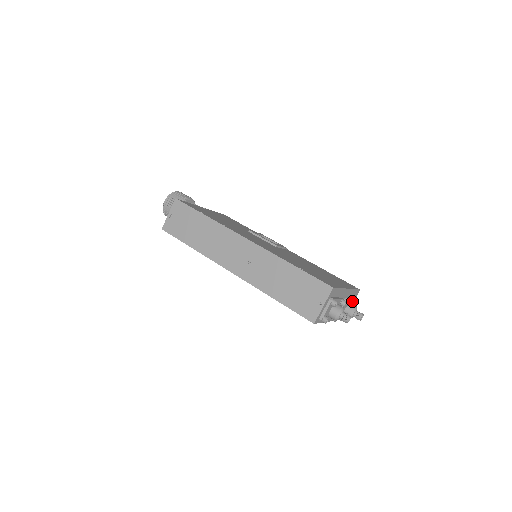
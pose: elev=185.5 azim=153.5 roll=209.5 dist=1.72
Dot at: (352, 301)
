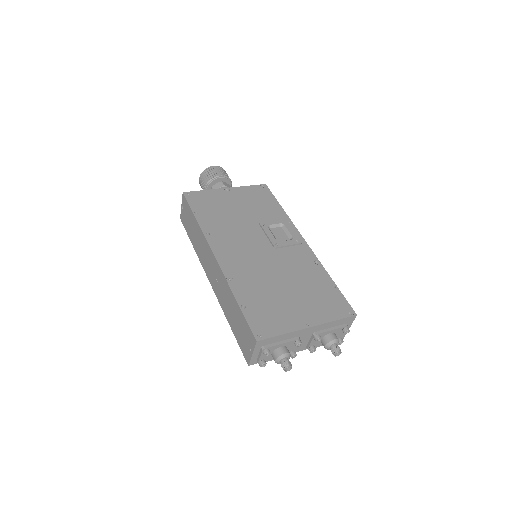
Dot at: (337, 330)
